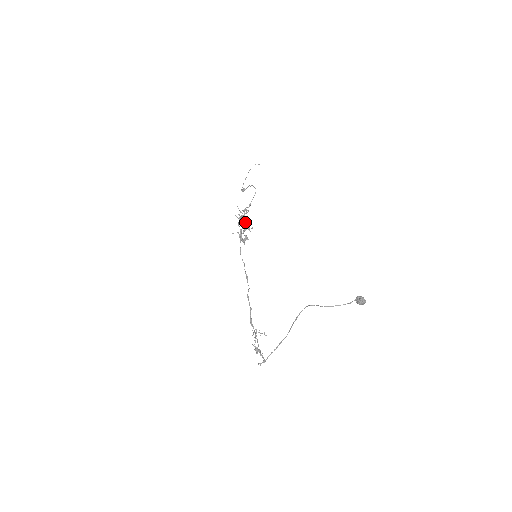
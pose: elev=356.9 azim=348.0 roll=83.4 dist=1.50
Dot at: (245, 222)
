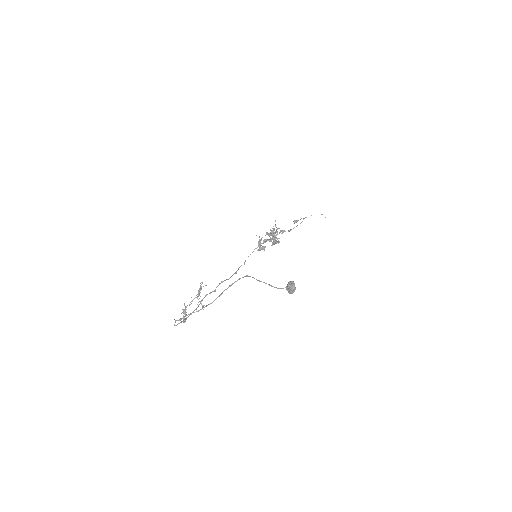
Dot at: (273, 236)
